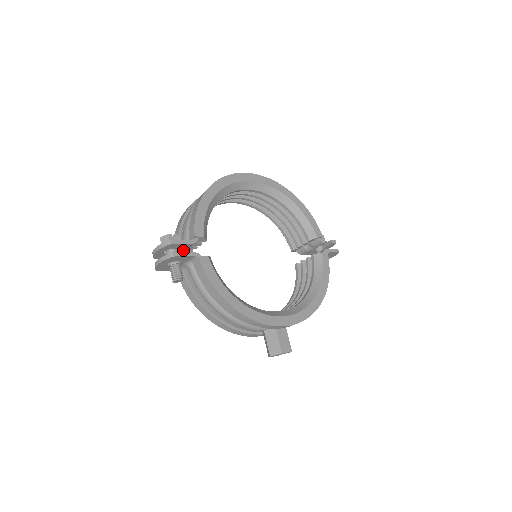
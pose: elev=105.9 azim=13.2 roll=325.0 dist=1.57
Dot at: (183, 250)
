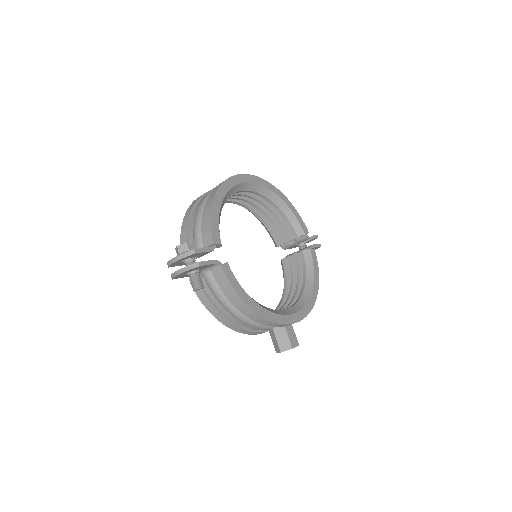
Dot at: (198, 257)
